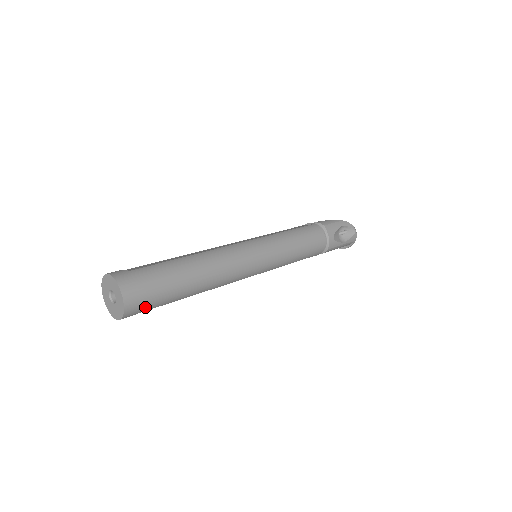
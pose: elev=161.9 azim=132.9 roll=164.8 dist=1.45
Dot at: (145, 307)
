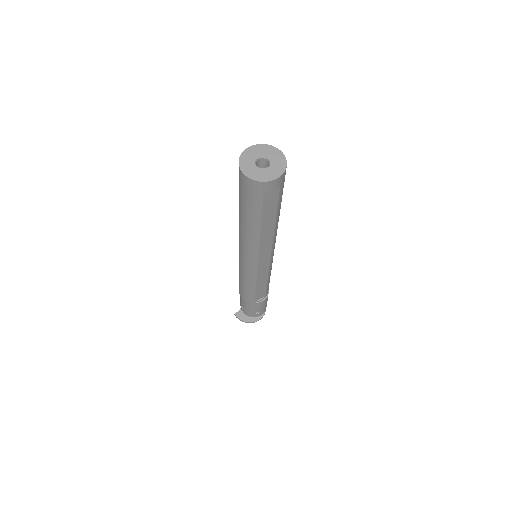
Dot at: (283, 183)
